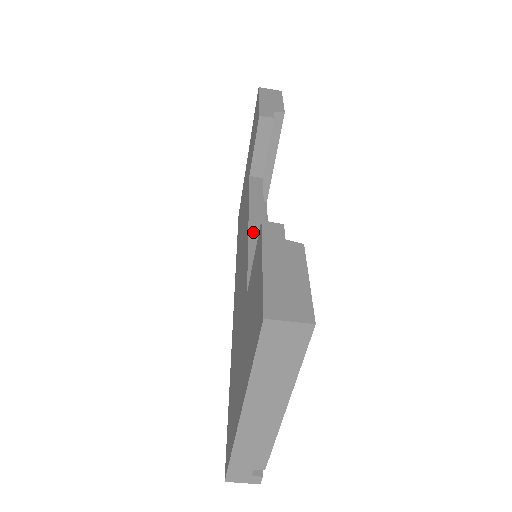
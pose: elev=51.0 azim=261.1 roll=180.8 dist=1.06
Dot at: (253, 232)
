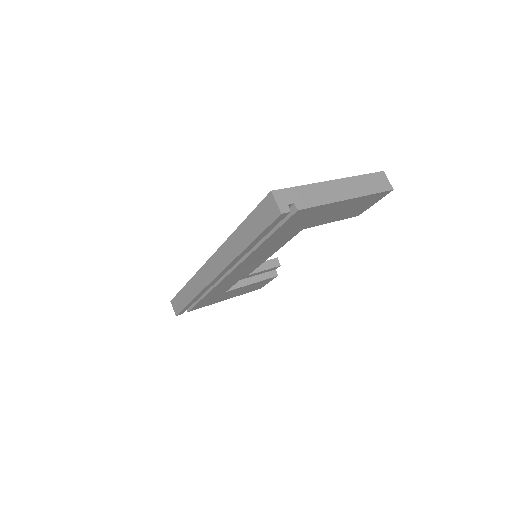
Dot at: occluded
